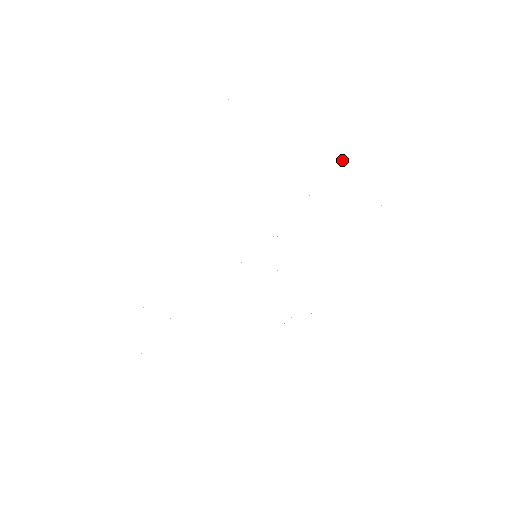
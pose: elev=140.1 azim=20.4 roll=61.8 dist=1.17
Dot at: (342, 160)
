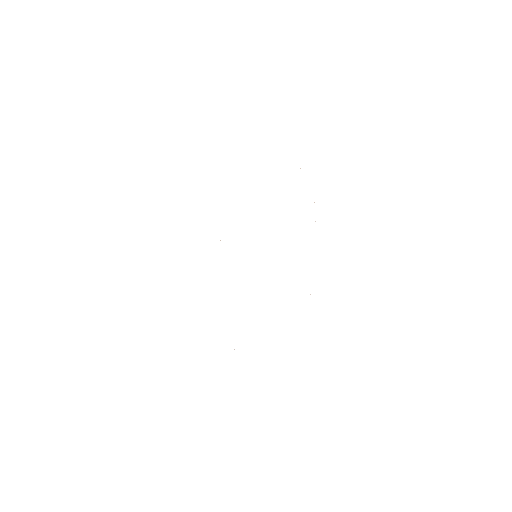
Dot at: occluded
